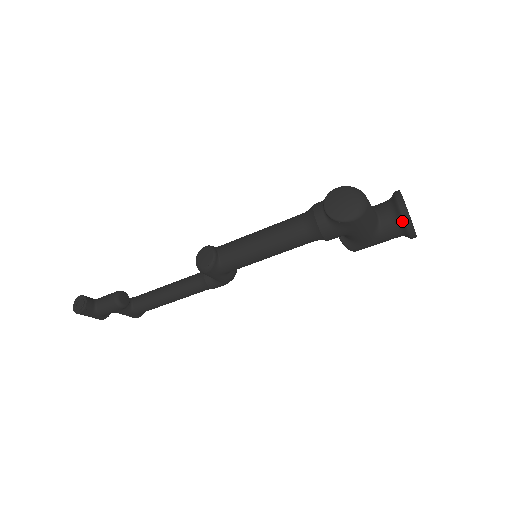
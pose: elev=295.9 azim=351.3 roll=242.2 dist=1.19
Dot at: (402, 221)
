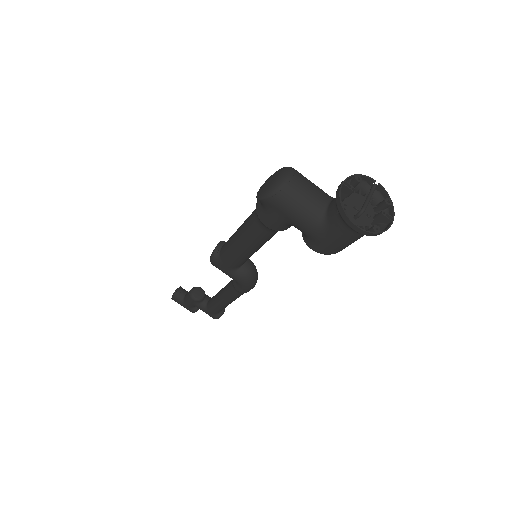
Dot at: (336, 205)
